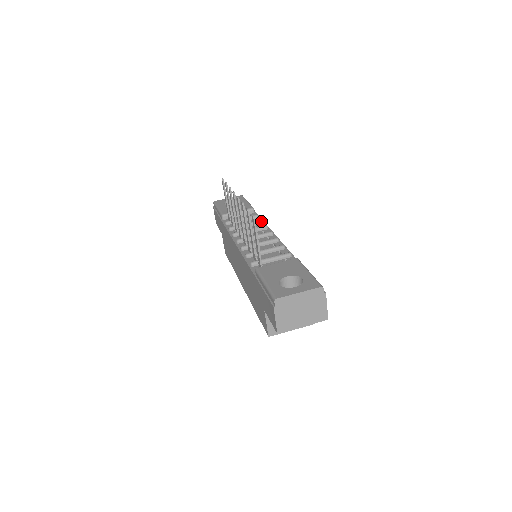
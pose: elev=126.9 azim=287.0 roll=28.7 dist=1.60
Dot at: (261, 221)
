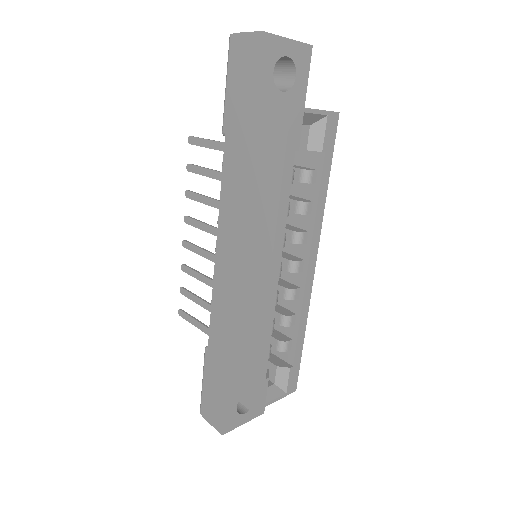
Dot at: occluded
